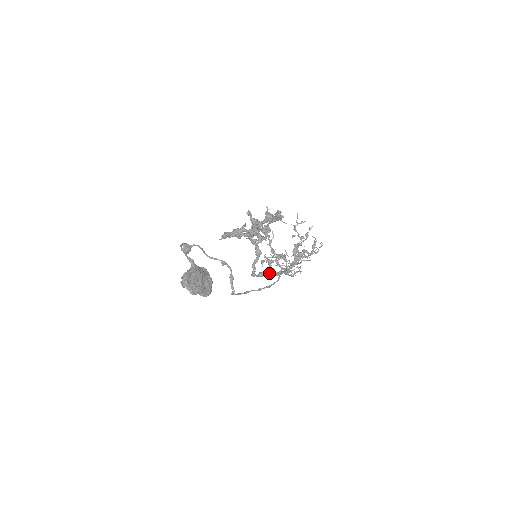
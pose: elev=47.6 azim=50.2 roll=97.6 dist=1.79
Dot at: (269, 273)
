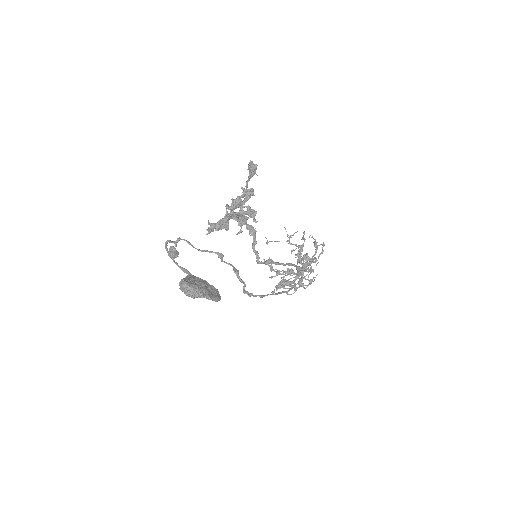
Dot at: (276, 262)
